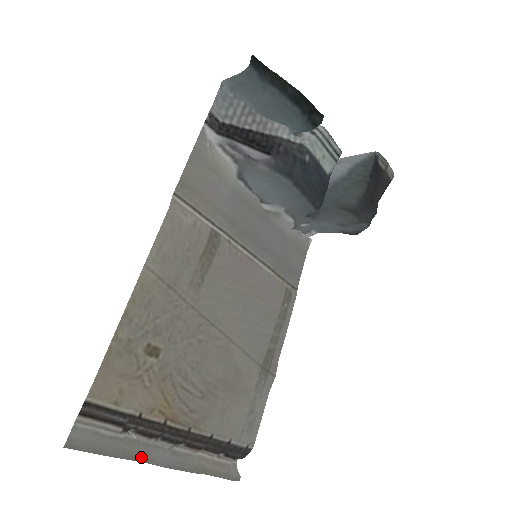
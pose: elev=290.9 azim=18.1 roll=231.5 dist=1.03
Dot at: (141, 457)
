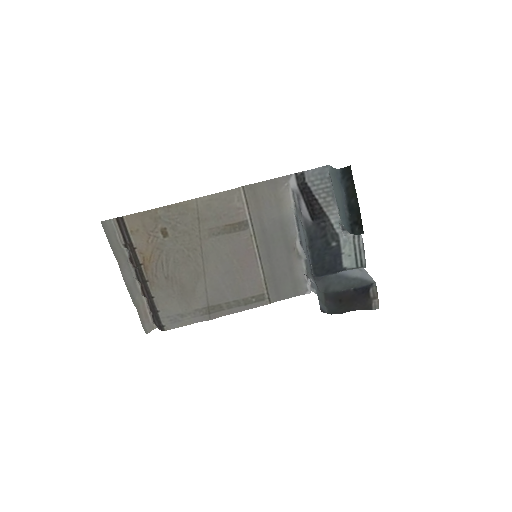
Dot at: (121, 264)
